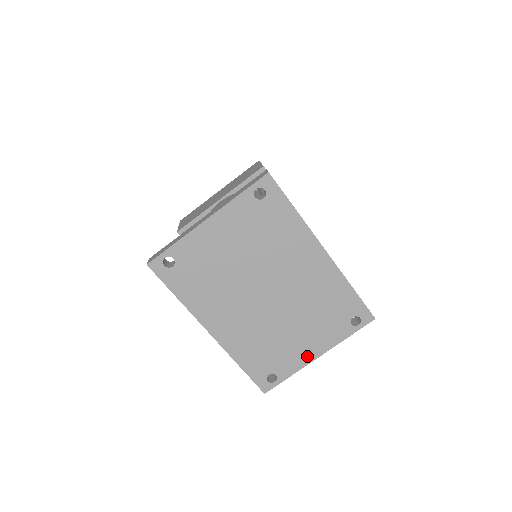
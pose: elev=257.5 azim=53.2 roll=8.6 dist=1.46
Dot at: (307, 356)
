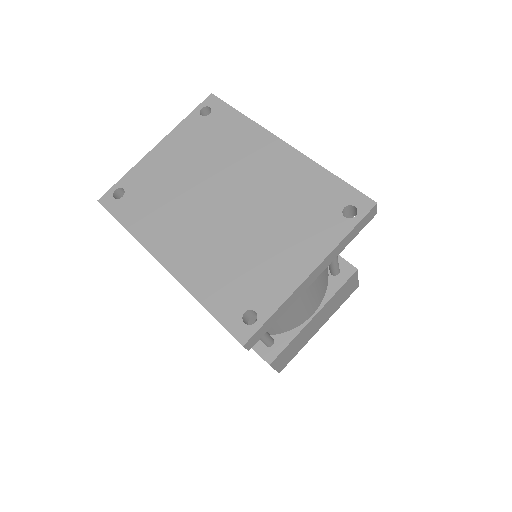
Dot at: (294, 274)
